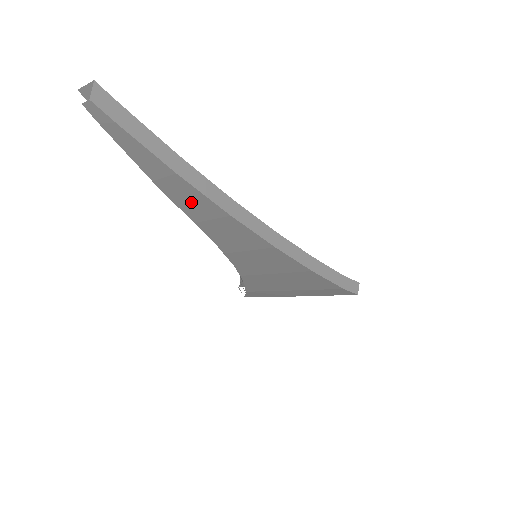
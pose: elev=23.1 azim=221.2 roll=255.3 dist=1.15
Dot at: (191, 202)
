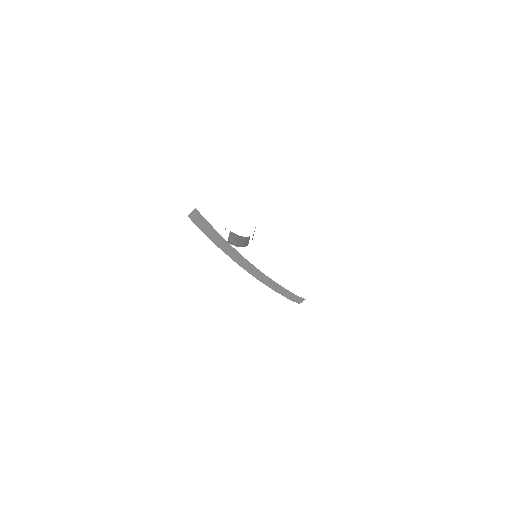
Dot at: occluded
